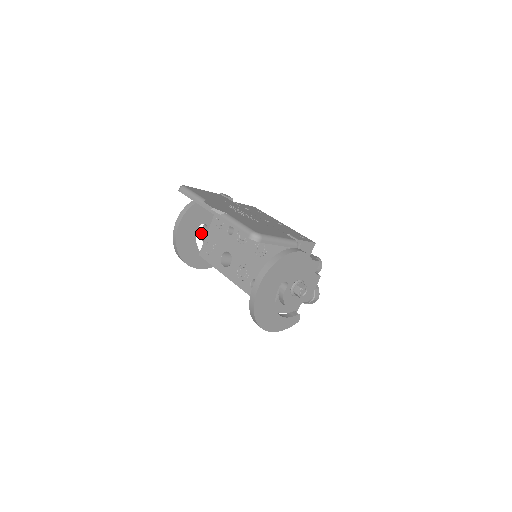
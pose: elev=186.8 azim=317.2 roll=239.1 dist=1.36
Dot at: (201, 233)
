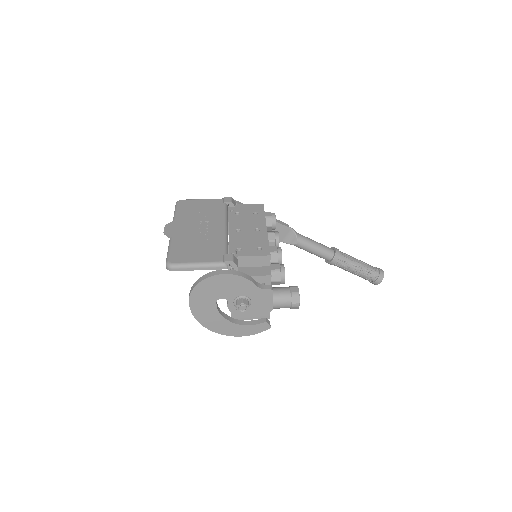
Dot at: occluded
